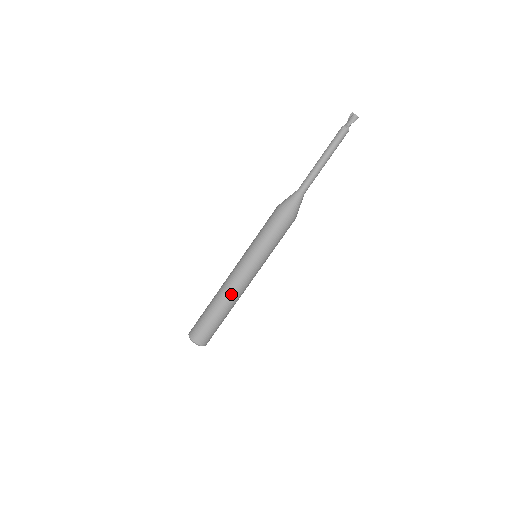
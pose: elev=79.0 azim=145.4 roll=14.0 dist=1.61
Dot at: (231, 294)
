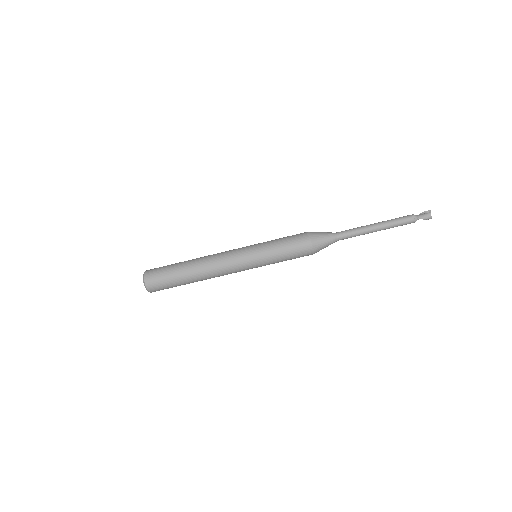
Dot at: (210, 270)
